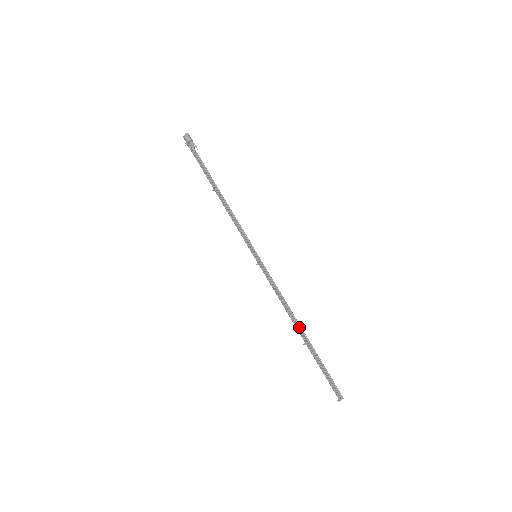
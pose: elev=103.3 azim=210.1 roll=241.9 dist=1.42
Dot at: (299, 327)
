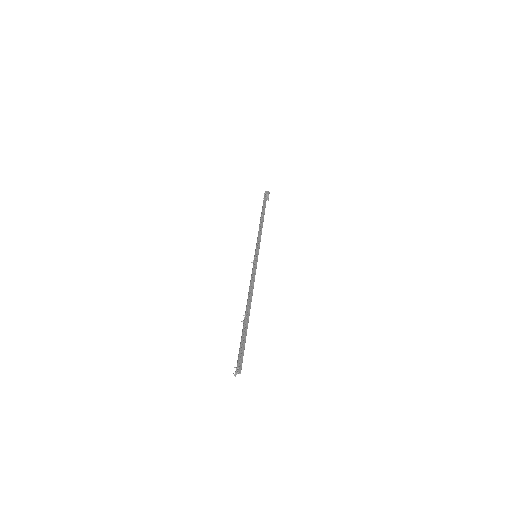
Dot at: (249, 307)
